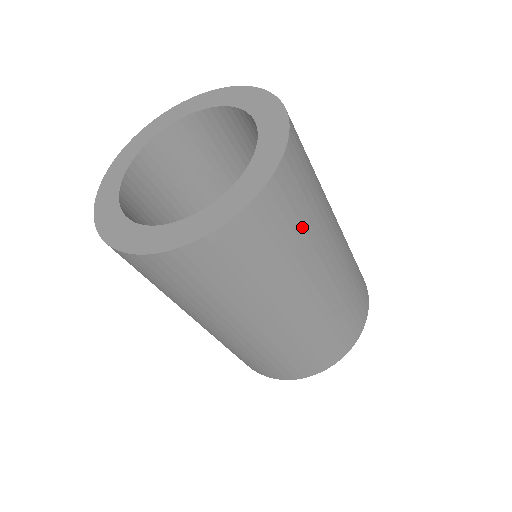
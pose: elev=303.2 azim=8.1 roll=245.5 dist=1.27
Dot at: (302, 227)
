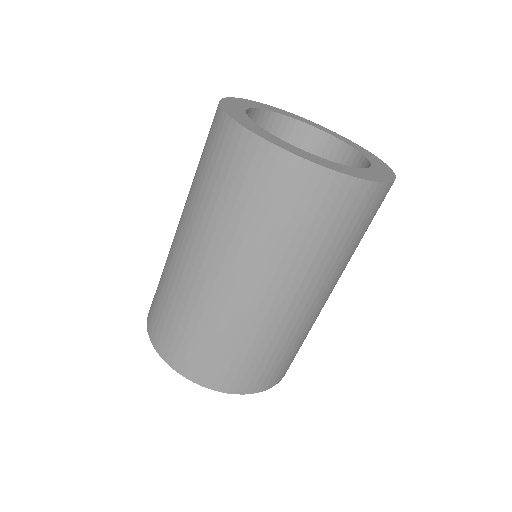
Dot at: (314, 238)
